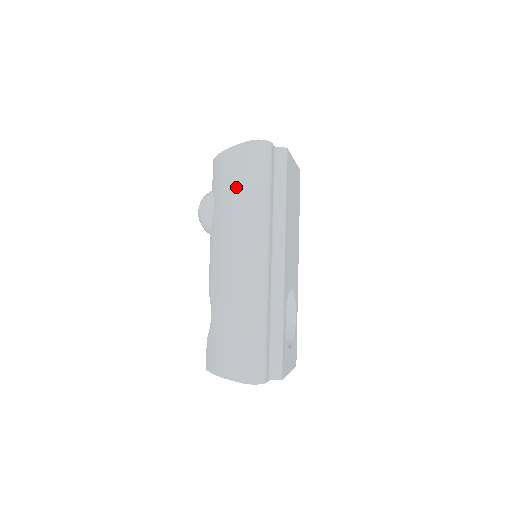
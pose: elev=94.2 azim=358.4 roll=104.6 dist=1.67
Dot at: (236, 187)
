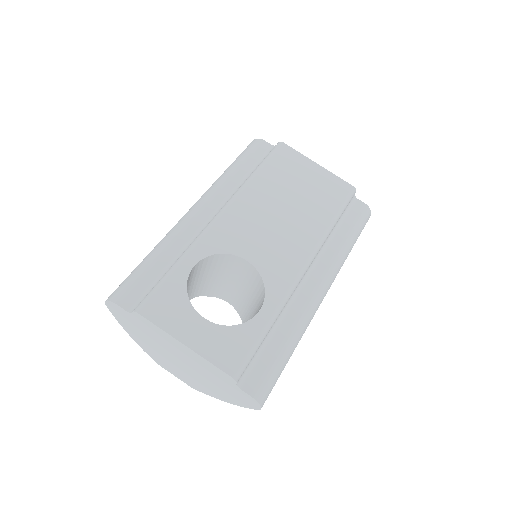
Dot at: occluded
